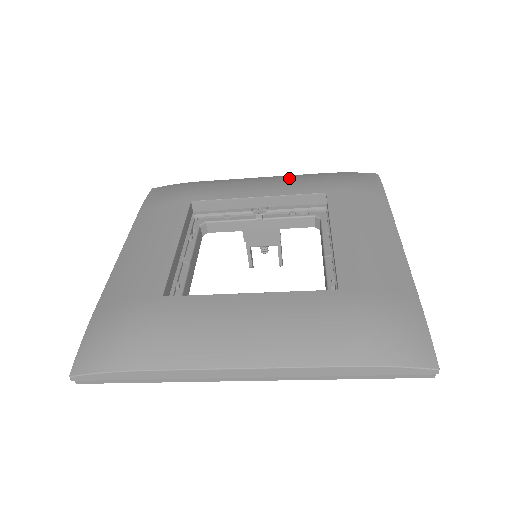
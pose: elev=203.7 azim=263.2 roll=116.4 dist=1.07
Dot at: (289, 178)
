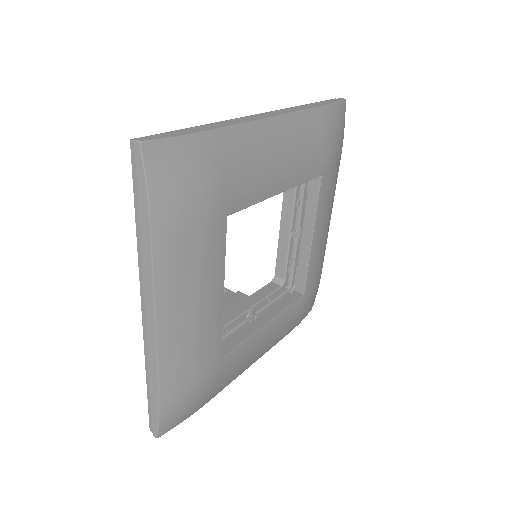
Dot at: (302, 135)
